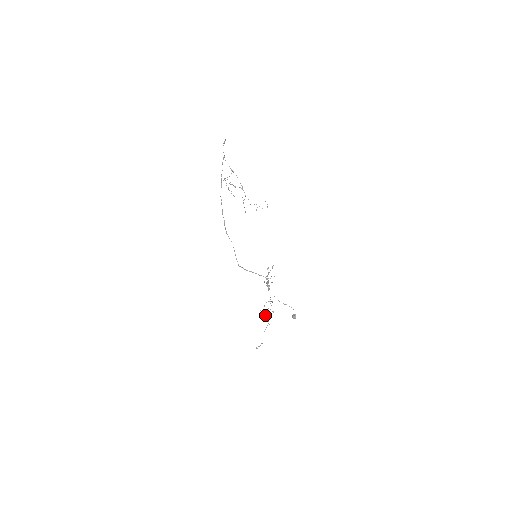
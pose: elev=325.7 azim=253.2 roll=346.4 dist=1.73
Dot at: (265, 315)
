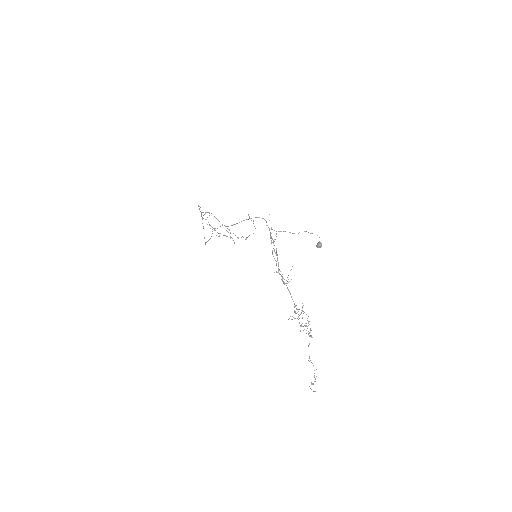
Dot at: occluded
